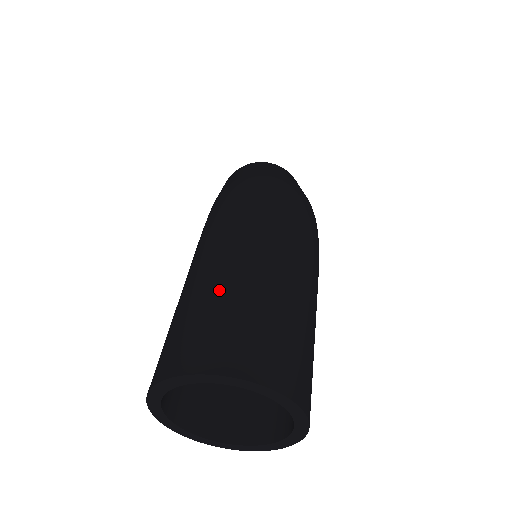
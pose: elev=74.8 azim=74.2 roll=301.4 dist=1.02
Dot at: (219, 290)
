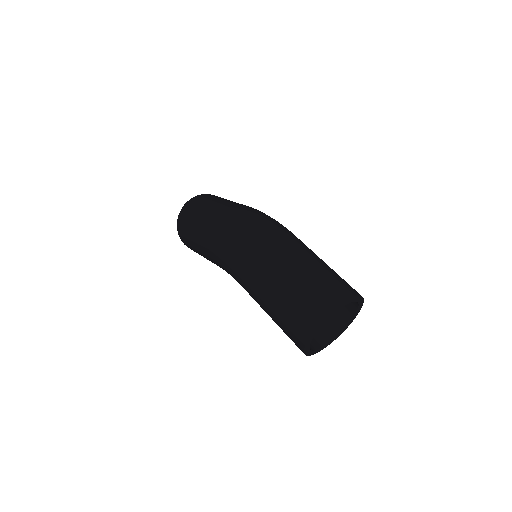
Dot at: (288, 288)
